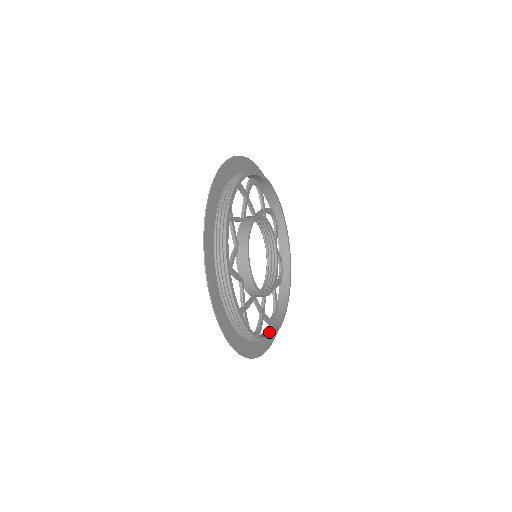
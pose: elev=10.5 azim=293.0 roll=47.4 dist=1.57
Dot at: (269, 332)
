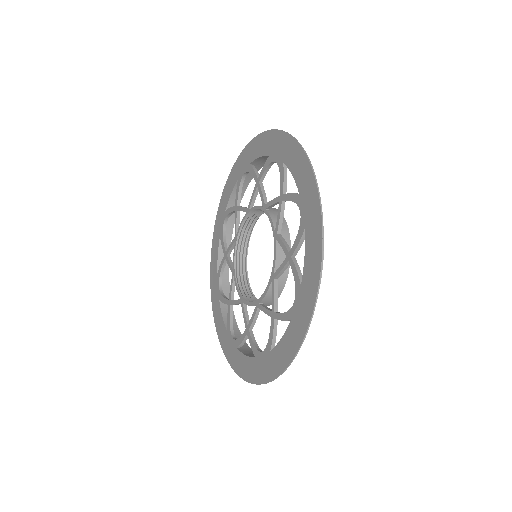
Dot at: occluded
